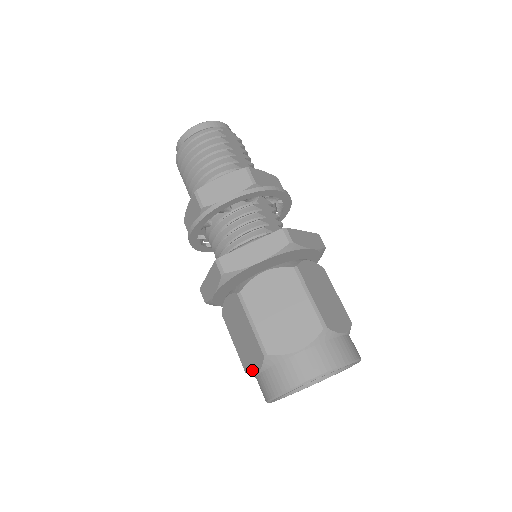
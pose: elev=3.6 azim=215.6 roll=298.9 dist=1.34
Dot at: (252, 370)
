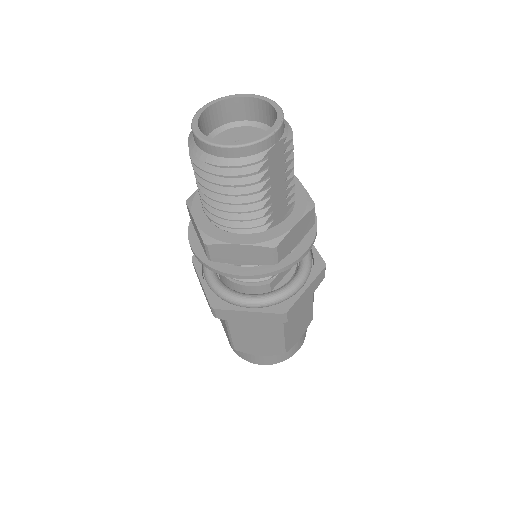
Dot at: (222, 325)
